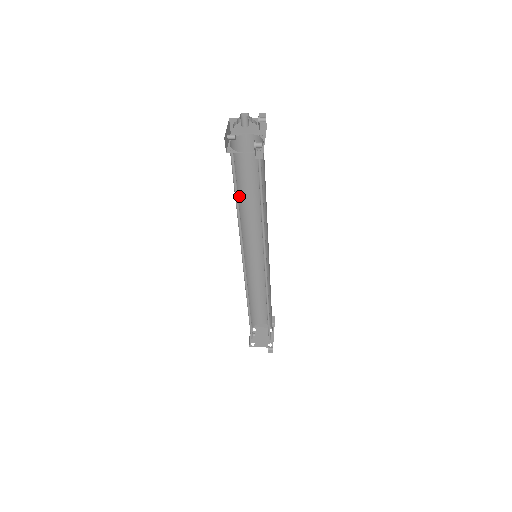
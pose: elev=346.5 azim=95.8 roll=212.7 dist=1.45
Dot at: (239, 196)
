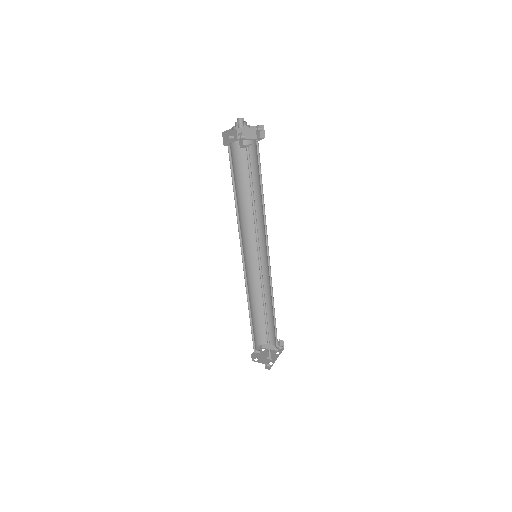
Dot at: (243, 195)
